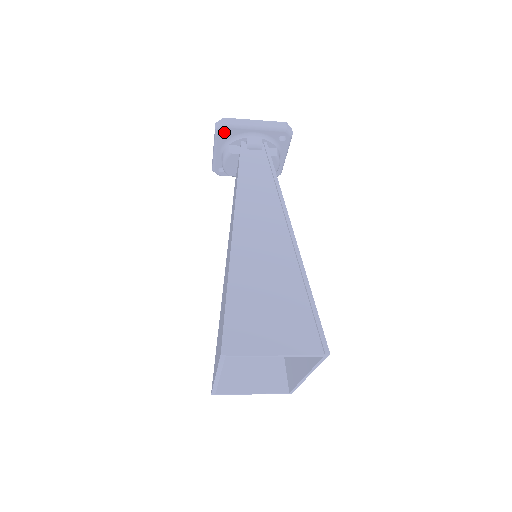
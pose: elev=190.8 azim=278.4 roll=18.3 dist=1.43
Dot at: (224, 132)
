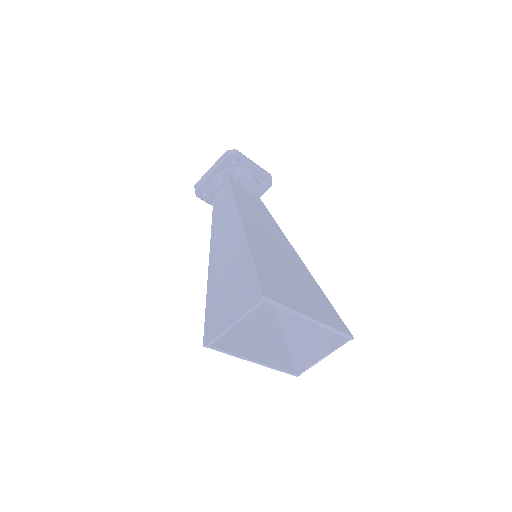
Dot at: (205, 192)
